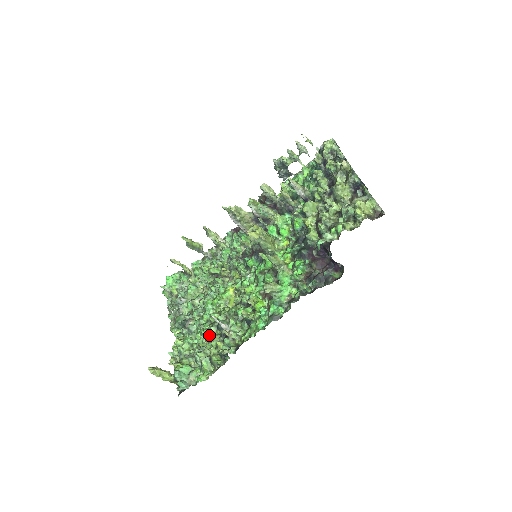
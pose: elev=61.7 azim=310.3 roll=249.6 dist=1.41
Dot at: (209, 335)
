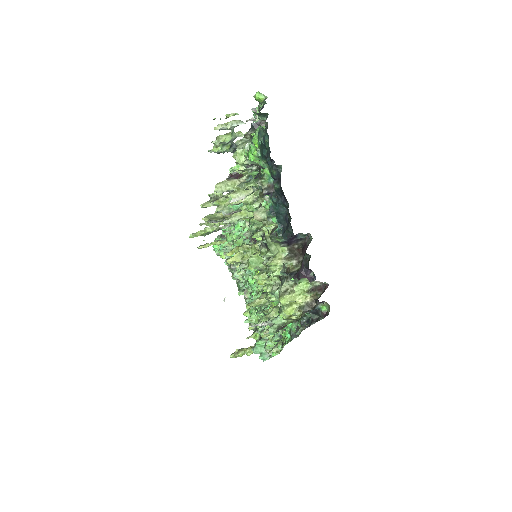
Dot at: occluded
